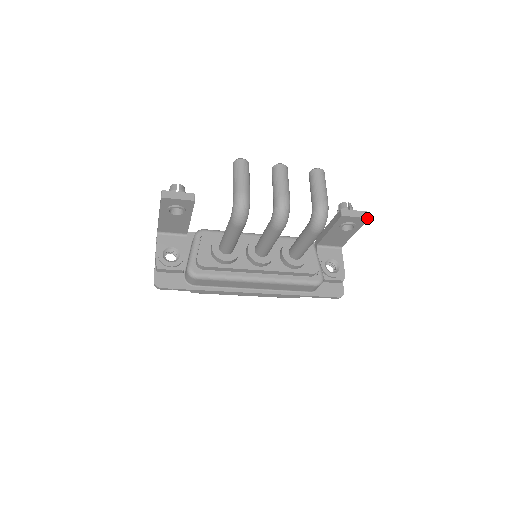
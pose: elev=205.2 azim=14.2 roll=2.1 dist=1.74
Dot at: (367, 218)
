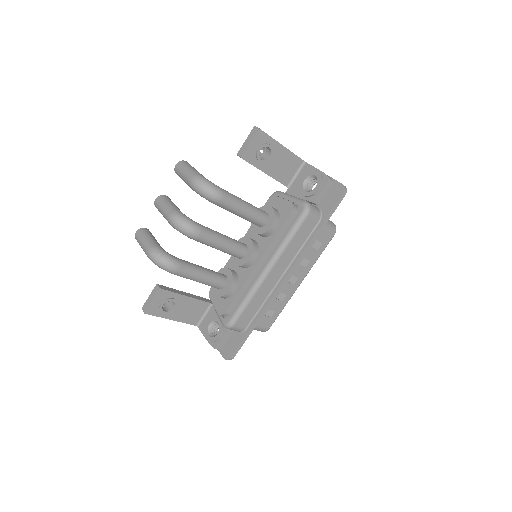
Dot at: (257, 131)
